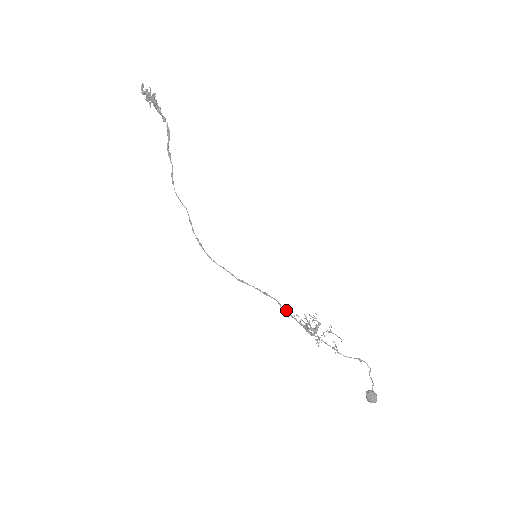
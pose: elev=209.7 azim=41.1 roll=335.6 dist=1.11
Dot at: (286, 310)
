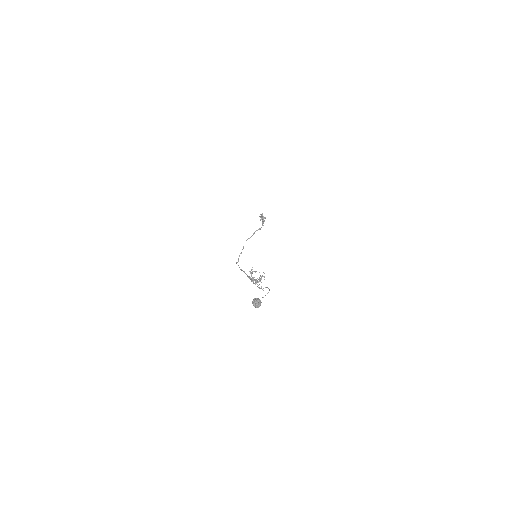
Dot at: occluded
